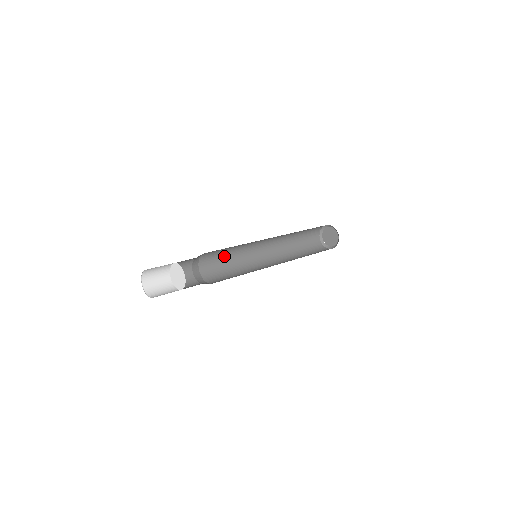
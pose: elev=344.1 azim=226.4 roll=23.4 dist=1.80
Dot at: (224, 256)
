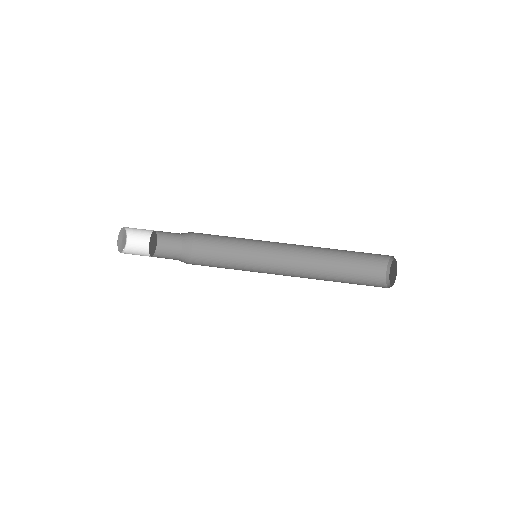
Dot at: occluded
